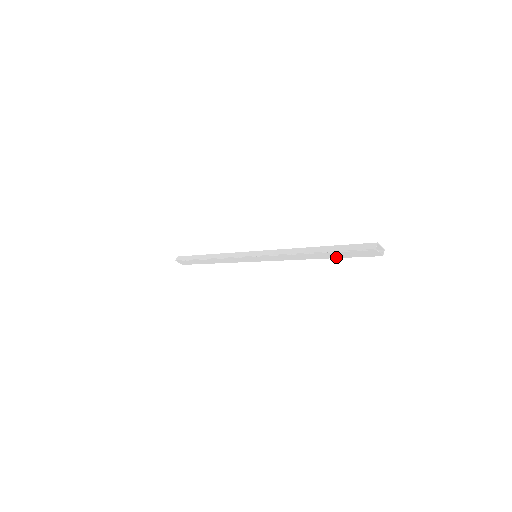
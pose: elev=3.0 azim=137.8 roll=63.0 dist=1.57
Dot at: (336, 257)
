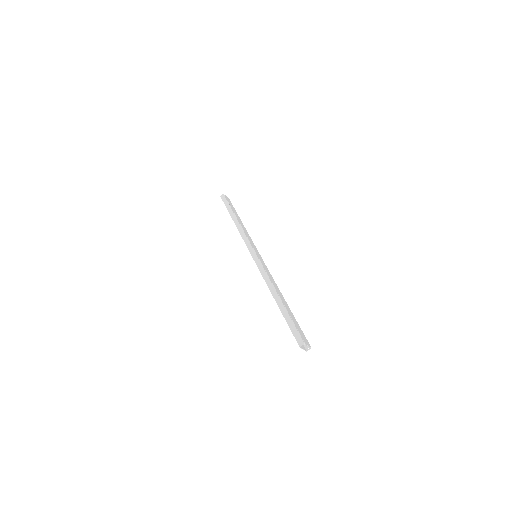
Dot at: occluded
